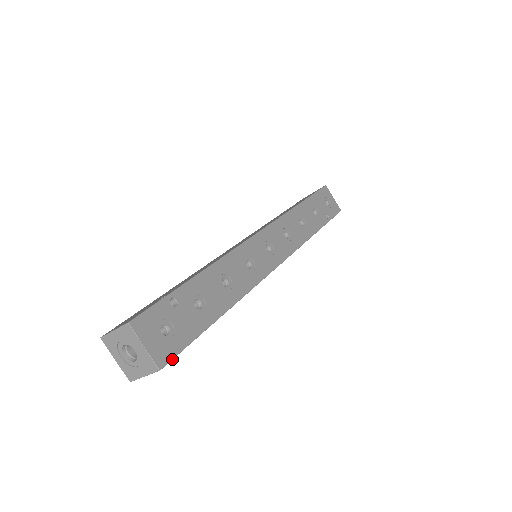
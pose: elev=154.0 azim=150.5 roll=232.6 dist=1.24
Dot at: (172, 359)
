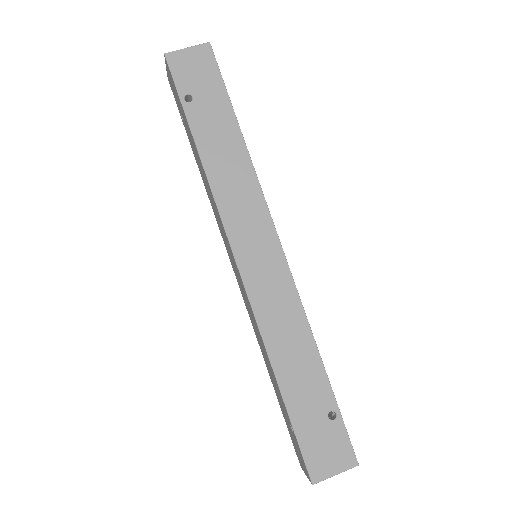
Dot at: occluded
